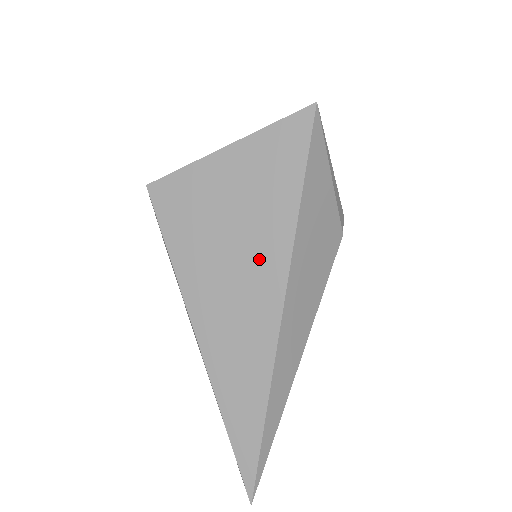
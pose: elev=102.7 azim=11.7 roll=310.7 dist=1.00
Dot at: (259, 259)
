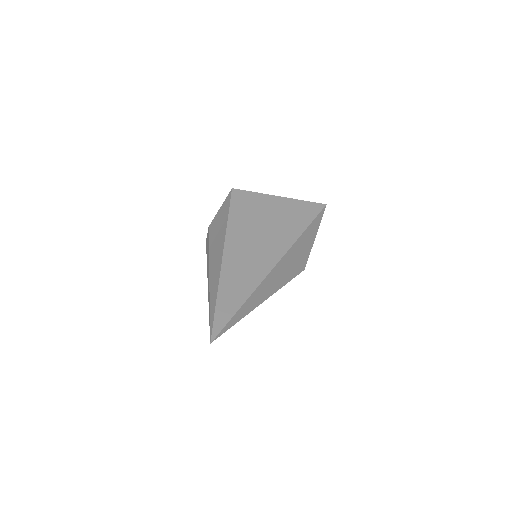
Dot at: (275, 239)
